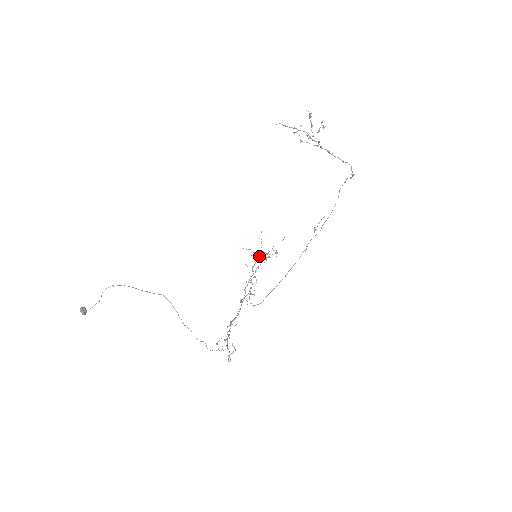
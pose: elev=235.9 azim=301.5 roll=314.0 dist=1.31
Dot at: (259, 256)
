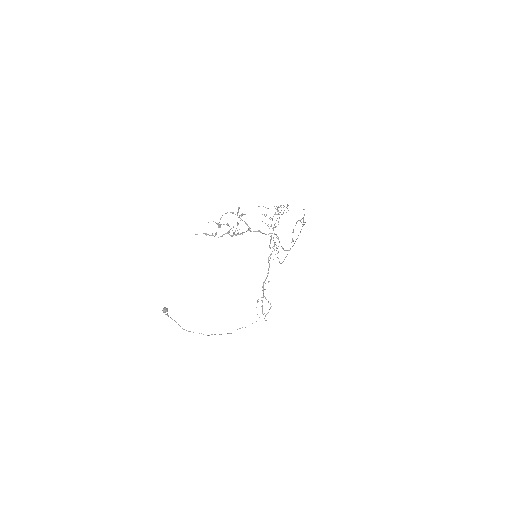
Dot at: (275, 208)
